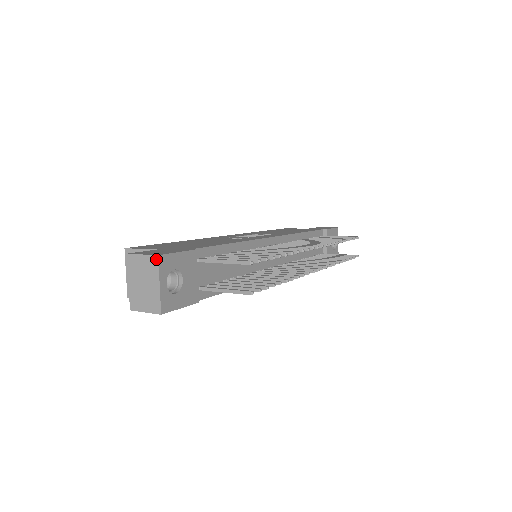
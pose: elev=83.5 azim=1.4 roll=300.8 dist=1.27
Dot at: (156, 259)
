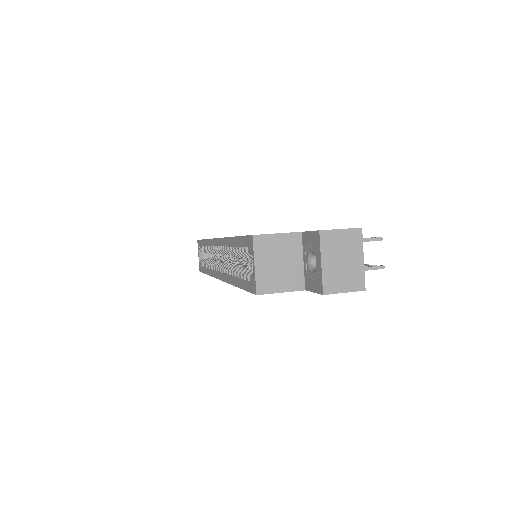
Dot at: (360, 232)
